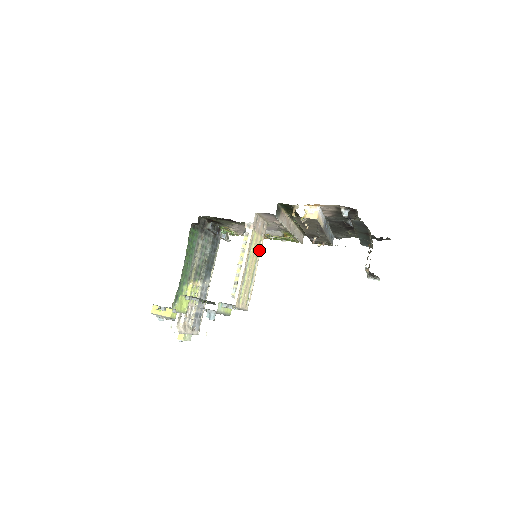
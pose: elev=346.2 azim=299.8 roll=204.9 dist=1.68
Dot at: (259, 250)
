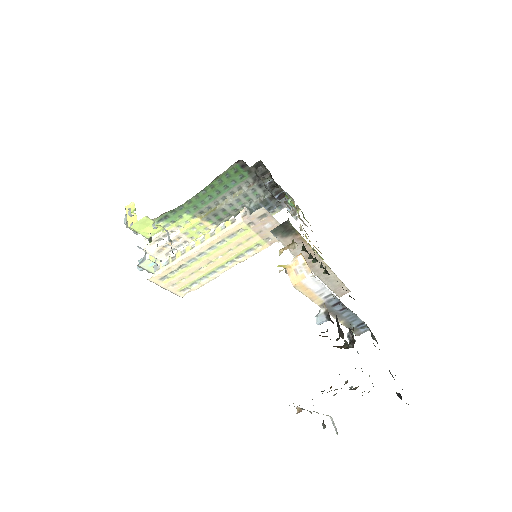
Dot at: (250, 252)
